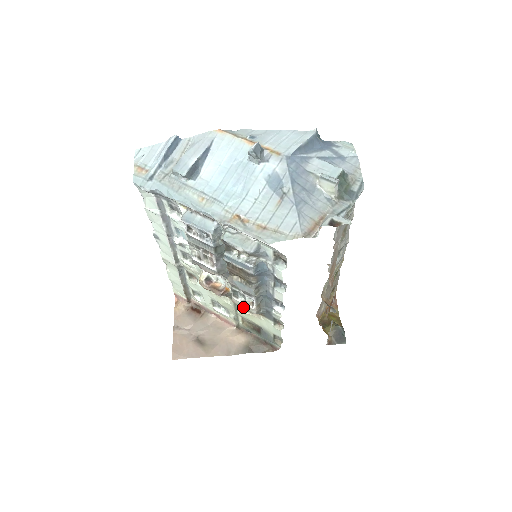
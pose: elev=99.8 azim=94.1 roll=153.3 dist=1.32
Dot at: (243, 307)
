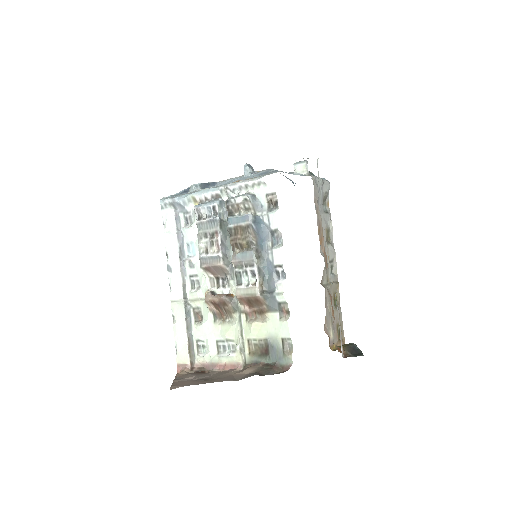
Dot at: (247, 294)
